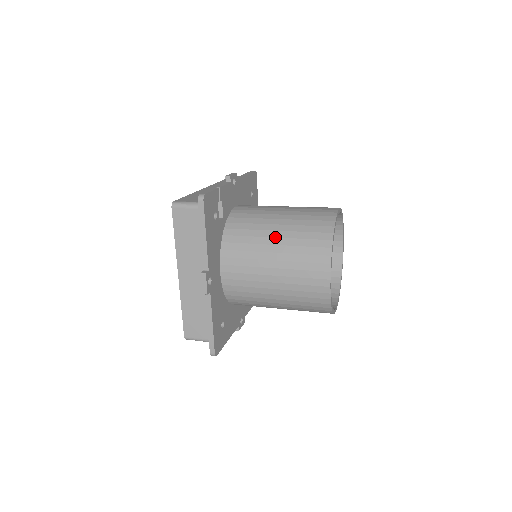
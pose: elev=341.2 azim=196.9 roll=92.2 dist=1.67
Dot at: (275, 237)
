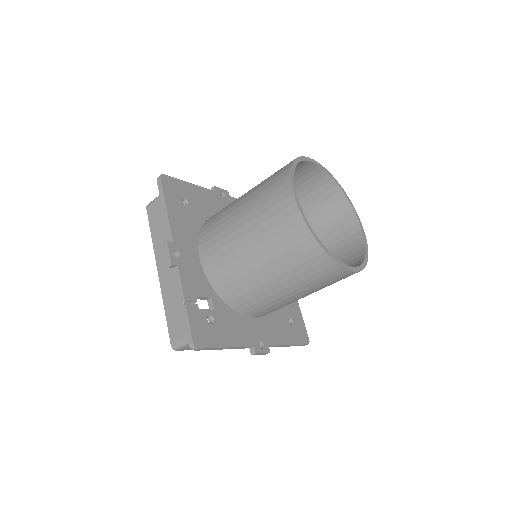
Dot at: (271, 280)
